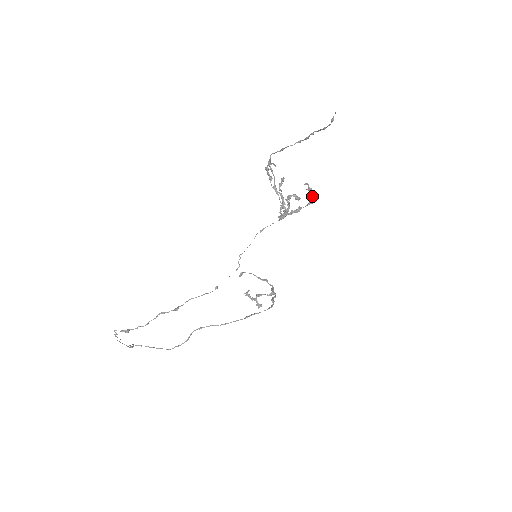
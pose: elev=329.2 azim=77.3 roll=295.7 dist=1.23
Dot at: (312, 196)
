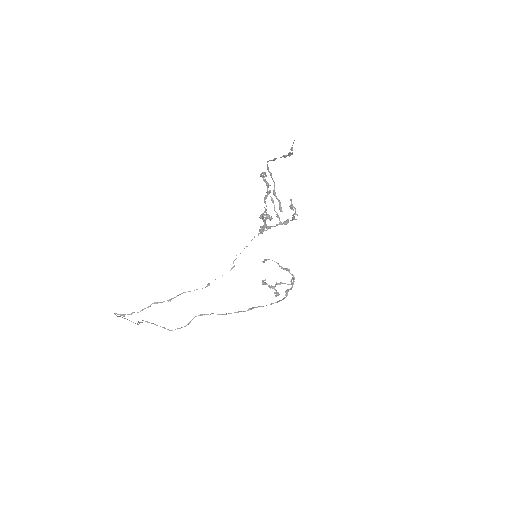
Dot at: (294, 213)
